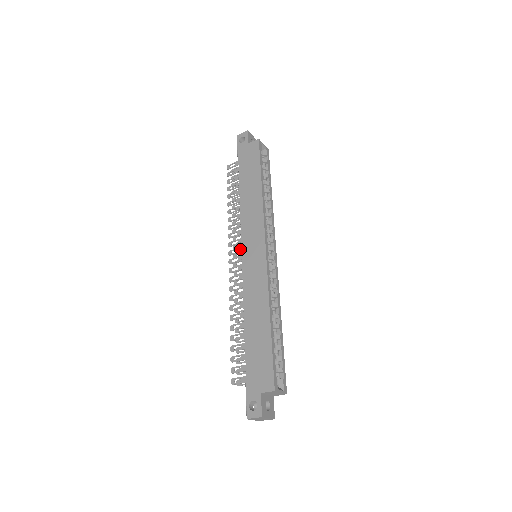
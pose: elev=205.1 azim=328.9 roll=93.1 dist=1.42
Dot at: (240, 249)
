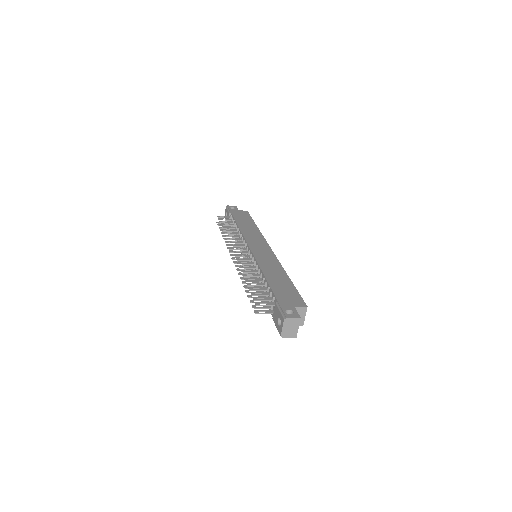
Dot at: (243, 248)
